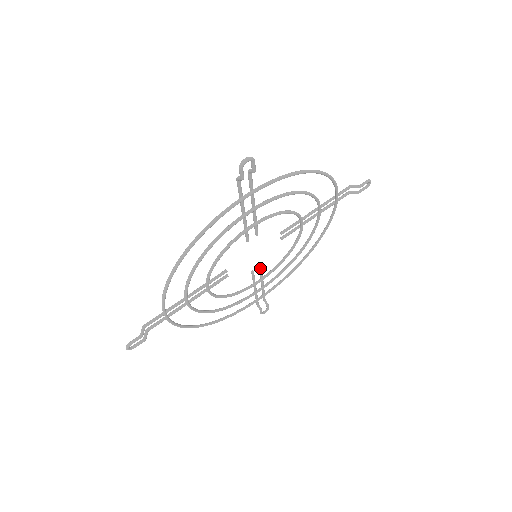
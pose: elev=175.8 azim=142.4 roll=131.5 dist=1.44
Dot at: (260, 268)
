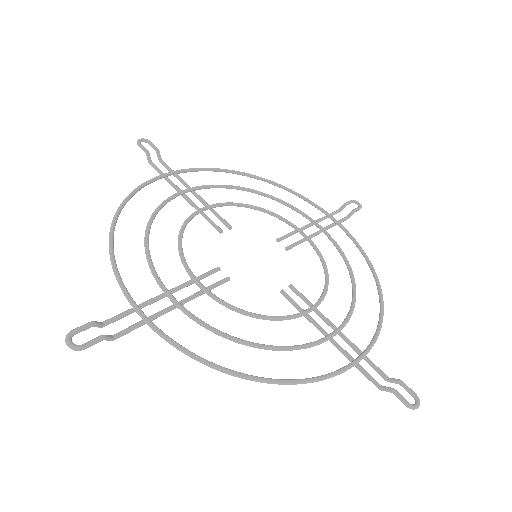
Dot at: (291, 287)
